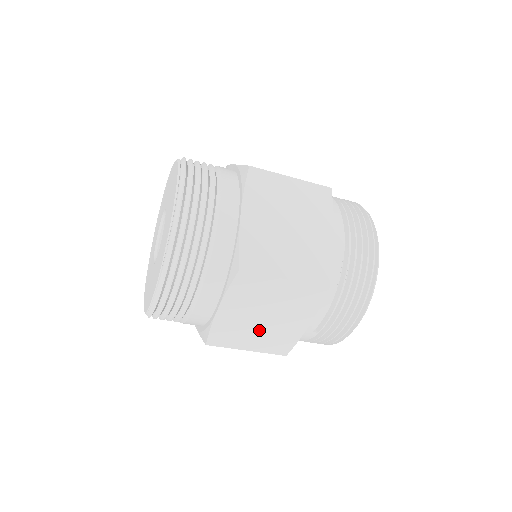
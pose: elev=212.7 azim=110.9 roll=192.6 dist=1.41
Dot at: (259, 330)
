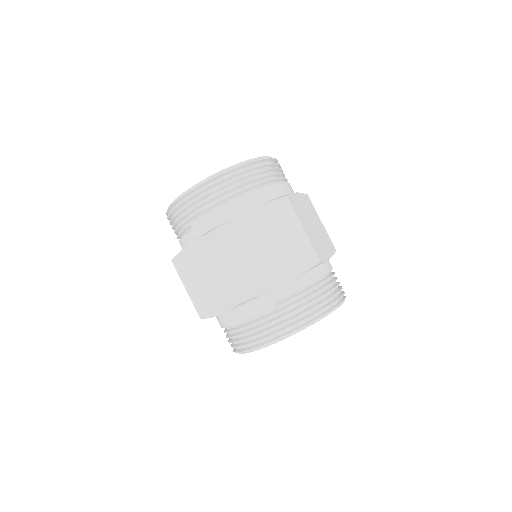
Dot at: (250, 256)
